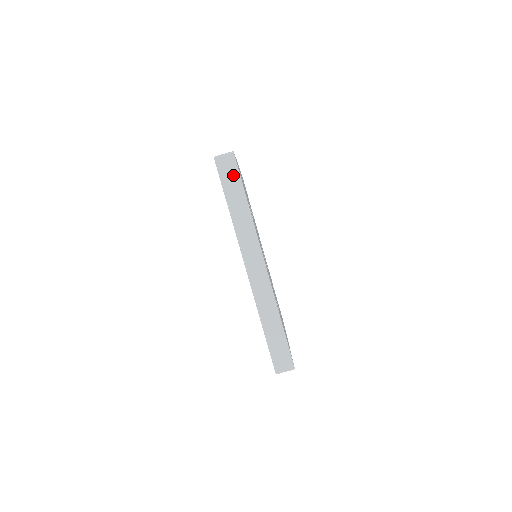
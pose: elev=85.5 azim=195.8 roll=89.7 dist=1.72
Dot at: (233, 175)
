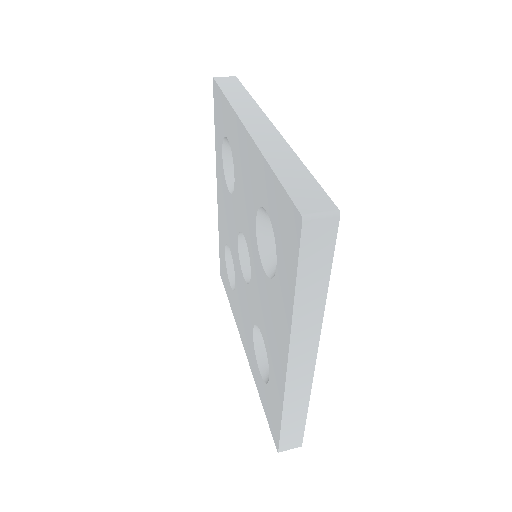
Dot at: (234, 84)
